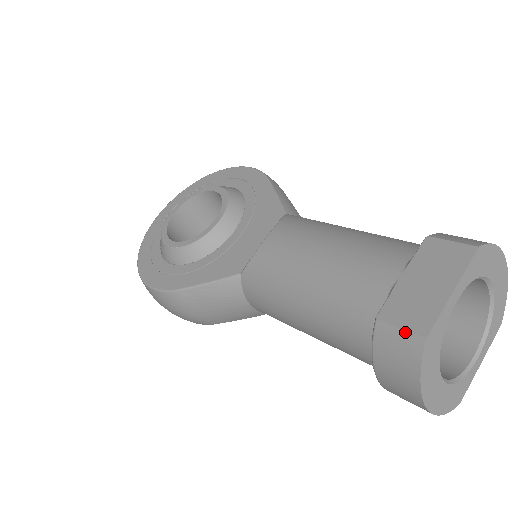
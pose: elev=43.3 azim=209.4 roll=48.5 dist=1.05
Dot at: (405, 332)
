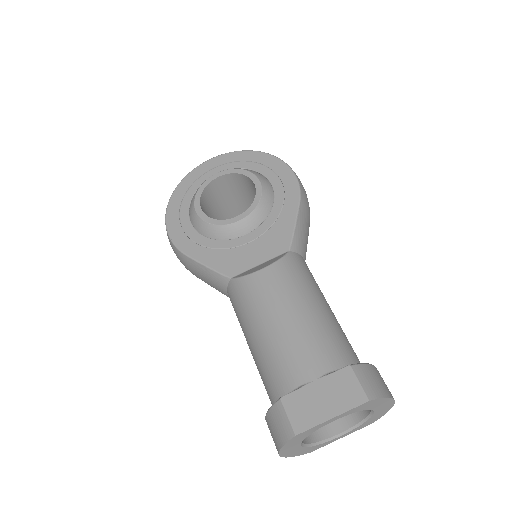
Dot at: (288, 421)
